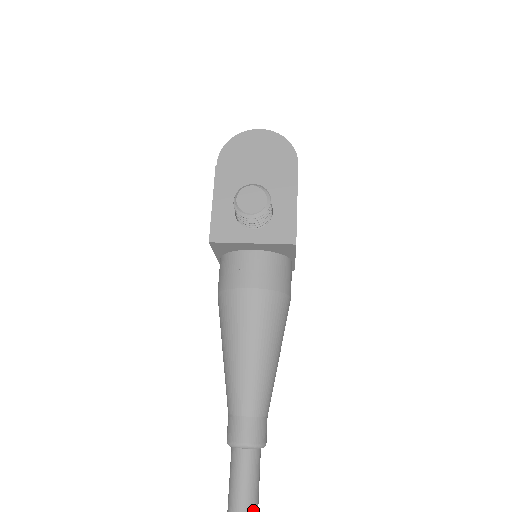
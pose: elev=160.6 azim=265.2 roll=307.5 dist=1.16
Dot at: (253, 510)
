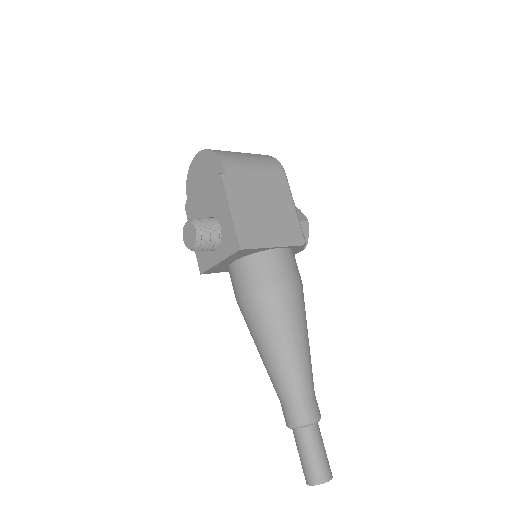
Dot at: (318, 479)
